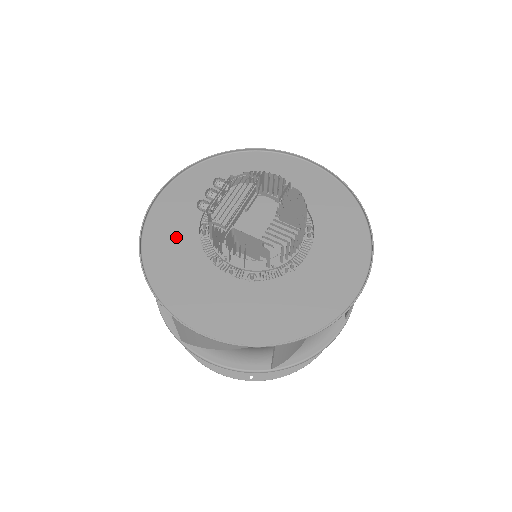
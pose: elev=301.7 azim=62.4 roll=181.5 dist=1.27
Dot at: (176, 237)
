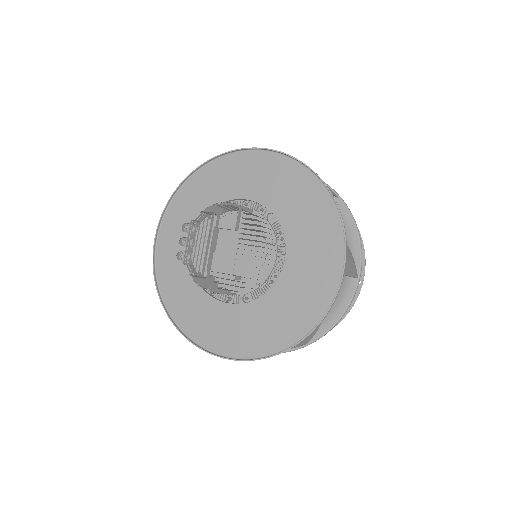
Dot at: (181, 277)
